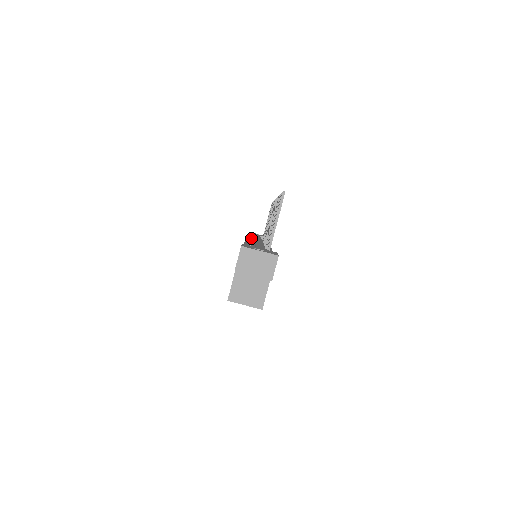
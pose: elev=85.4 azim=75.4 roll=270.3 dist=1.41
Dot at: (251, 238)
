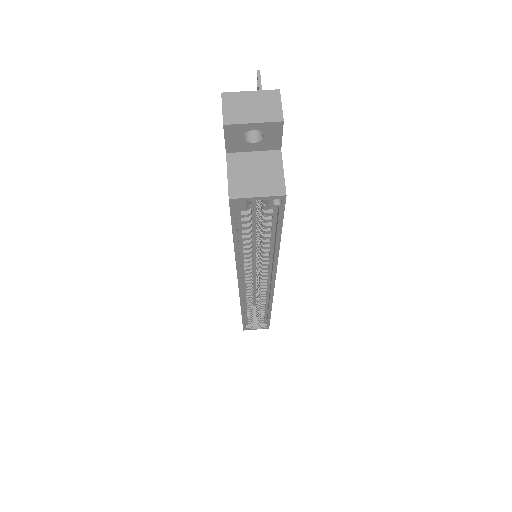
Dot at: occluded
